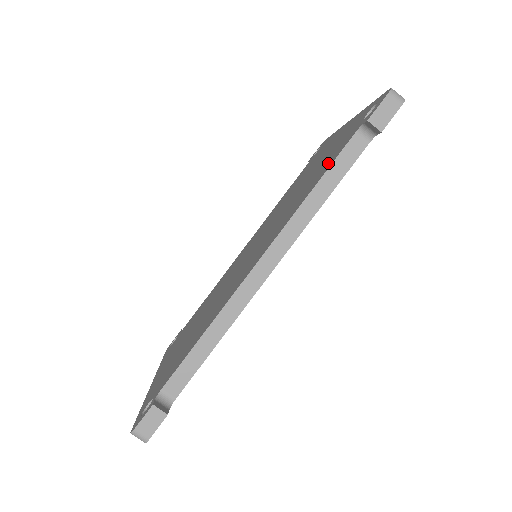
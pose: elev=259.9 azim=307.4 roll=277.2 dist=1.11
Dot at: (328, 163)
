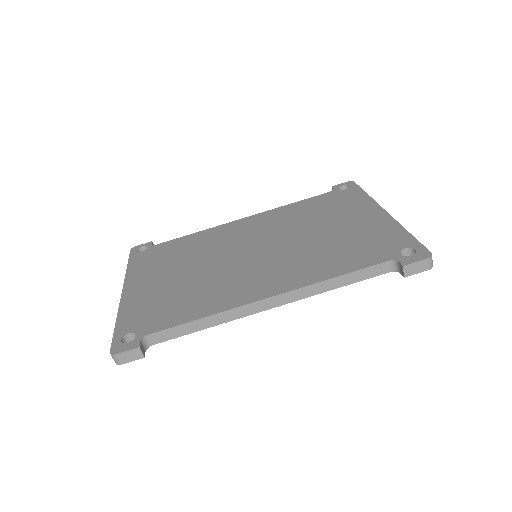
Dot at: (357, 259)
